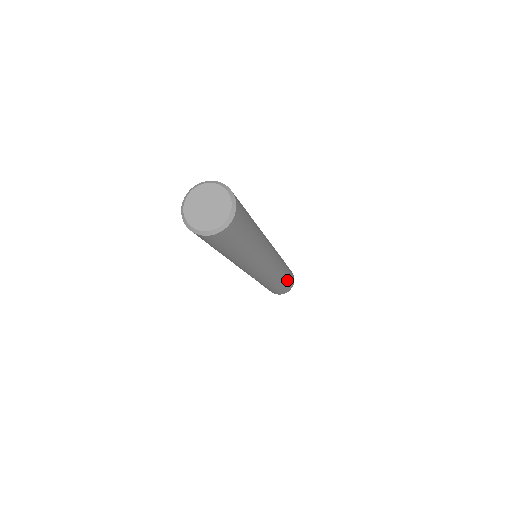
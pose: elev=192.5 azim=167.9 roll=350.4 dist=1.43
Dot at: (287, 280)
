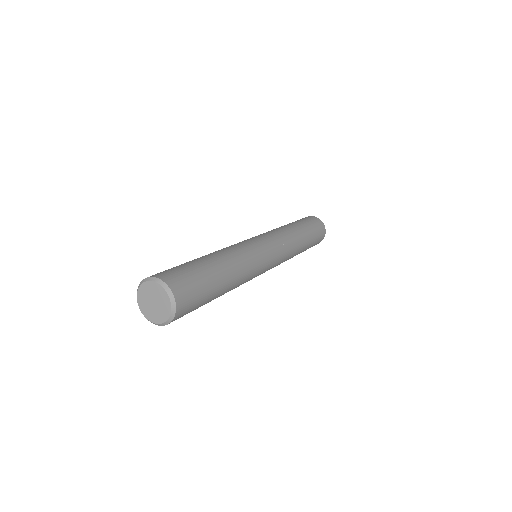
Dot at: (310, 237)
